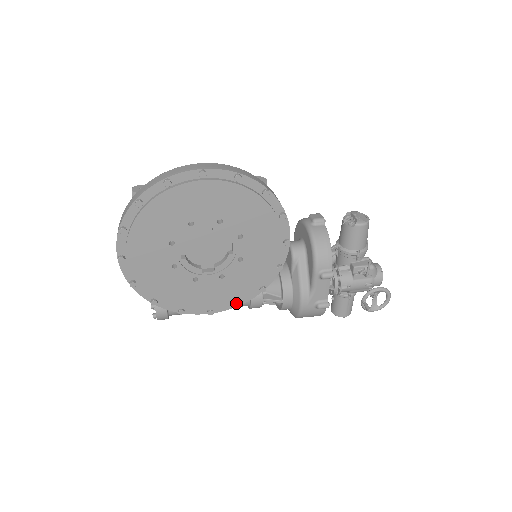
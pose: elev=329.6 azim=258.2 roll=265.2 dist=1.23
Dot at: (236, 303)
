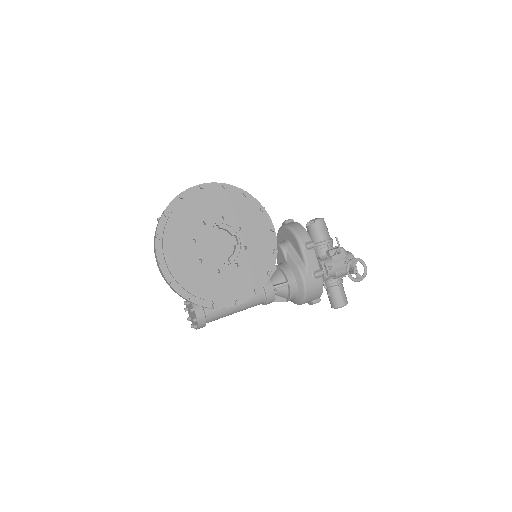
Dot at: (254, 290)
